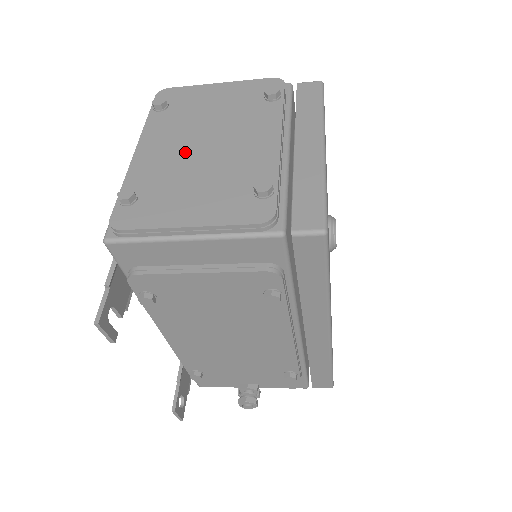
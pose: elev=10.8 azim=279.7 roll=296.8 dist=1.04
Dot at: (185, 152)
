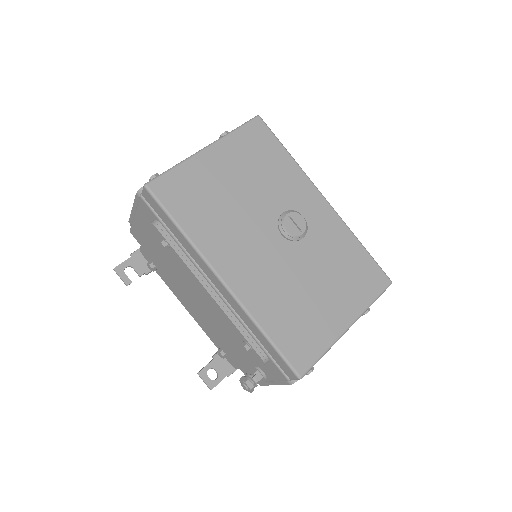
Dot at: occluded
